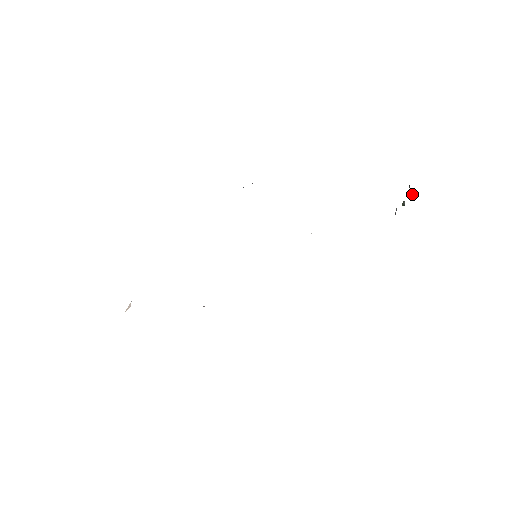
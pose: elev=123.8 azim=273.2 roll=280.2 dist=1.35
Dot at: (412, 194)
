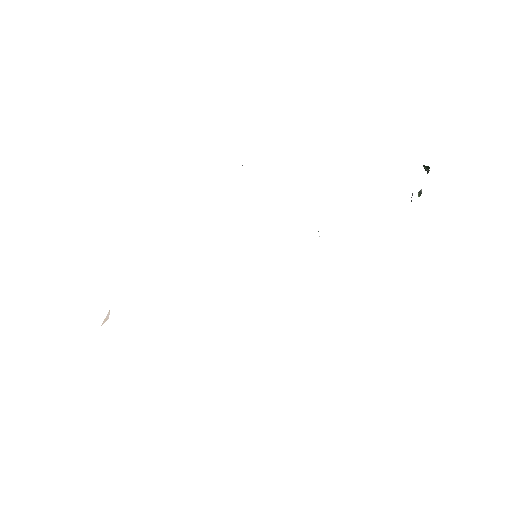
Dot at: (428, 172)
